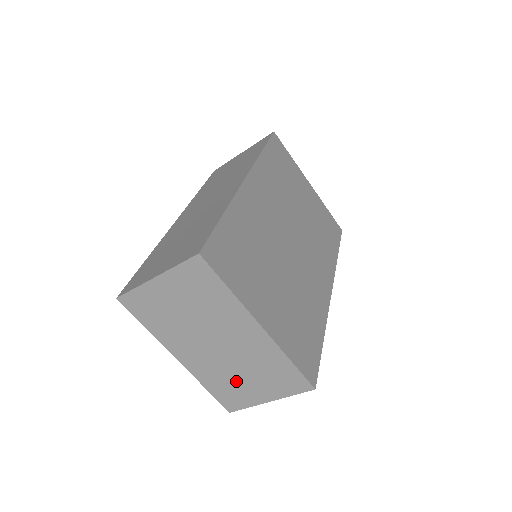
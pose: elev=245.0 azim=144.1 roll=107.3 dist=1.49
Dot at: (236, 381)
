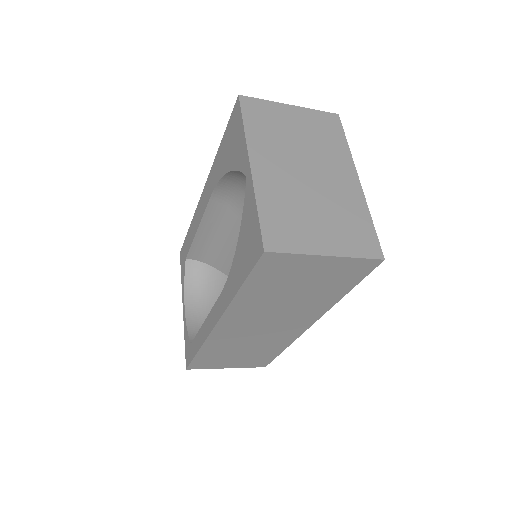
Dot at: (302, 215)
